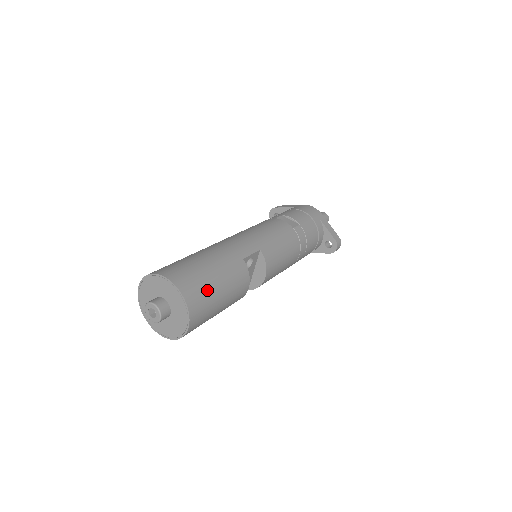
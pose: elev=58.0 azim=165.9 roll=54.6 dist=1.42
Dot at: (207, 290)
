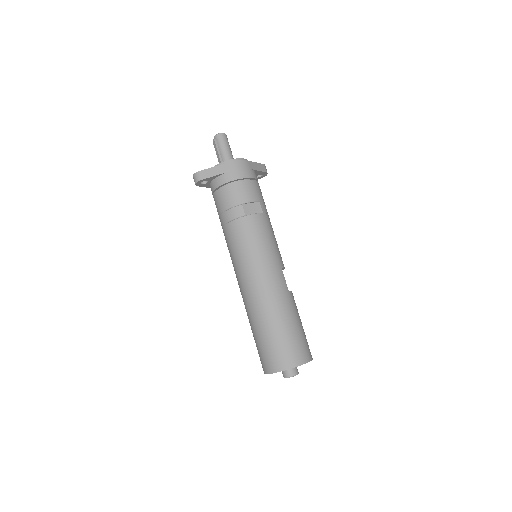
Dot at: occluded
